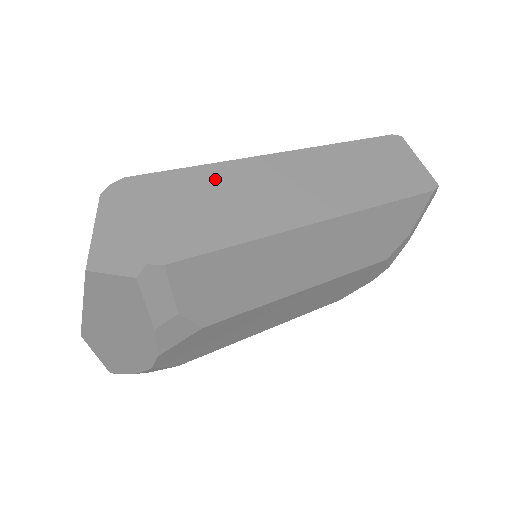
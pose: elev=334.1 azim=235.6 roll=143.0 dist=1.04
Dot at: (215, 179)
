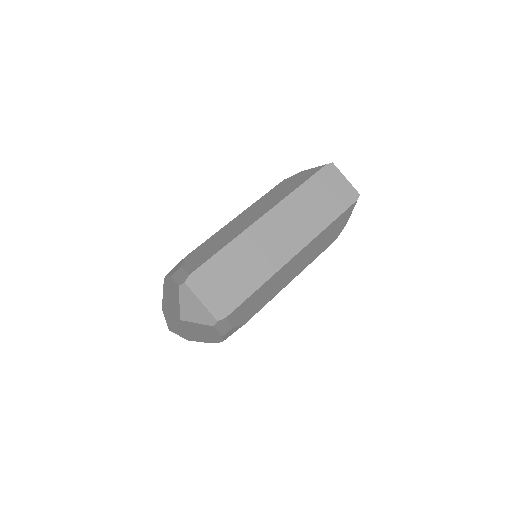
Dot at: (233, 254)
